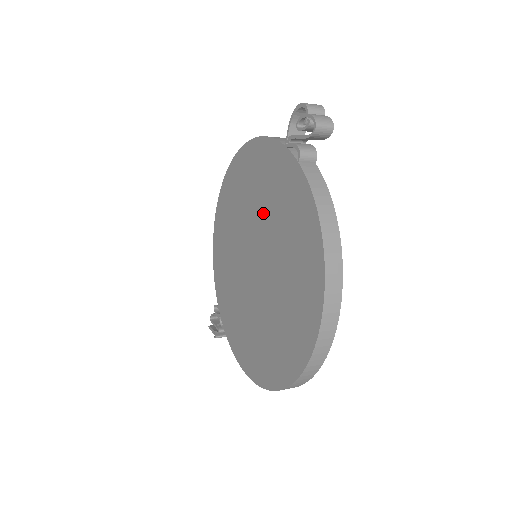
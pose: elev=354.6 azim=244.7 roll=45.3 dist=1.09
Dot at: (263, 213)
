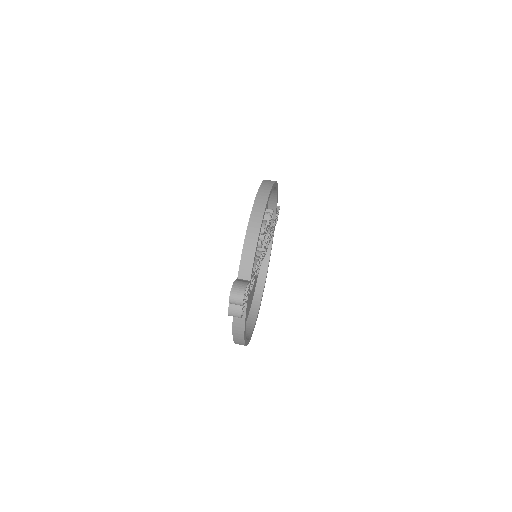
Dot at: occluded
